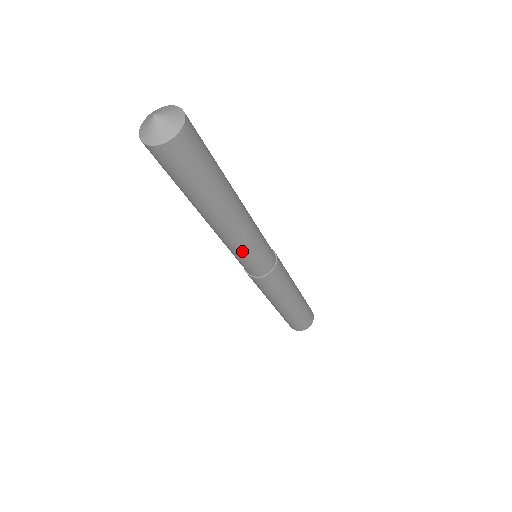
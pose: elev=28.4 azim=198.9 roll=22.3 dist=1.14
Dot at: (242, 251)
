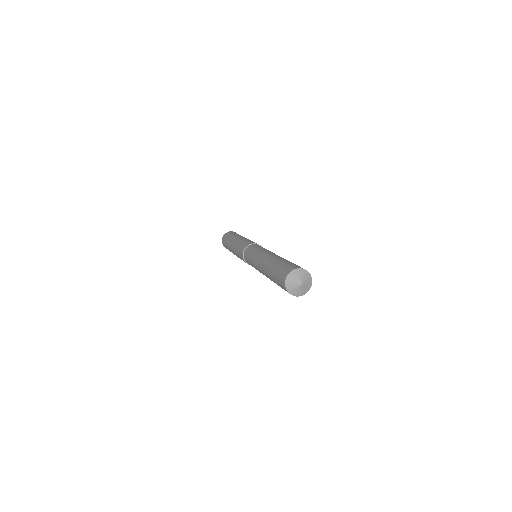
Dot at: occluded
